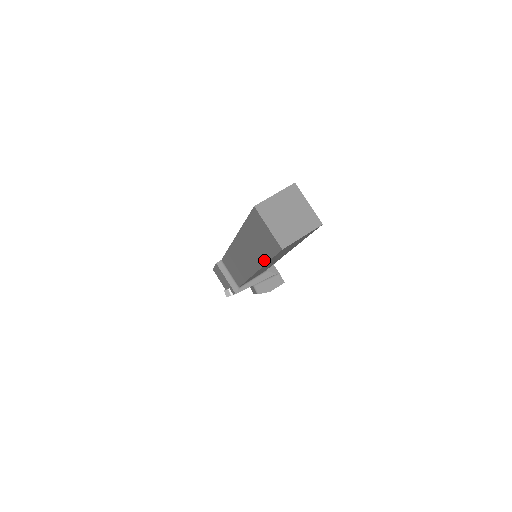
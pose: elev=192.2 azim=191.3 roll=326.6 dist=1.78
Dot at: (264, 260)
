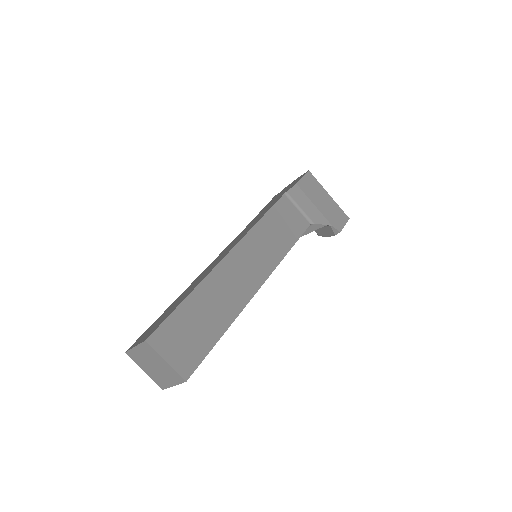
Dot at: occluded
